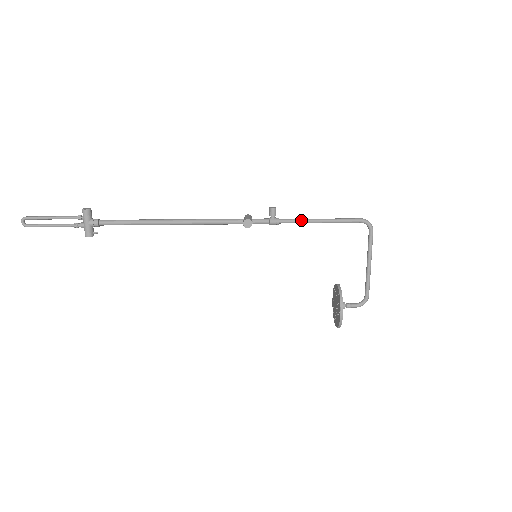
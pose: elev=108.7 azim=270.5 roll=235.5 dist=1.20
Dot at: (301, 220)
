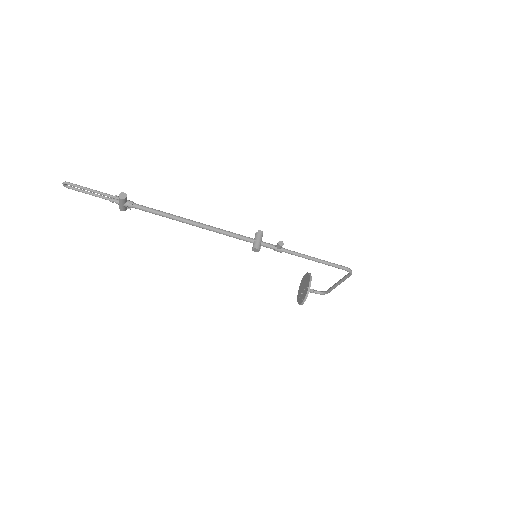
Dot at: (300, 256)
